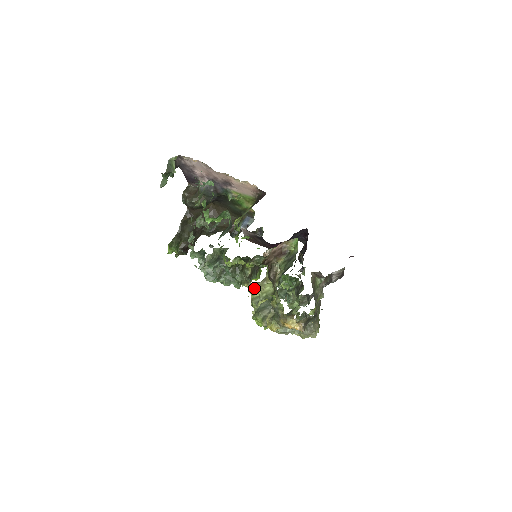
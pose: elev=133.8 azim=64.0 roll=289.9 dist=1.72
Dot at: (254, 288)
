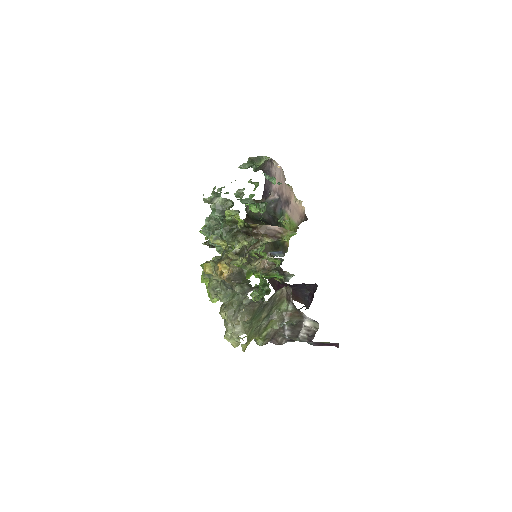
Dot at: occluded
